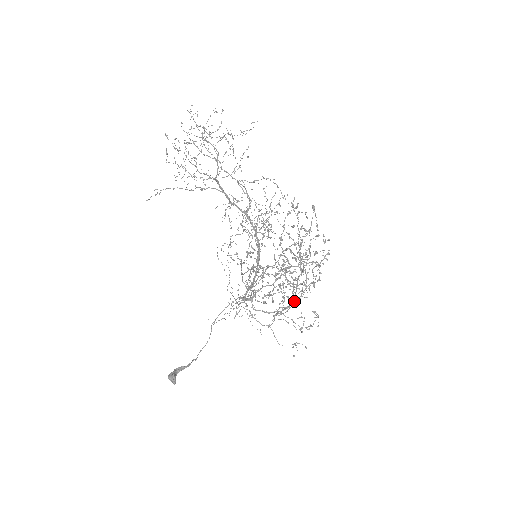
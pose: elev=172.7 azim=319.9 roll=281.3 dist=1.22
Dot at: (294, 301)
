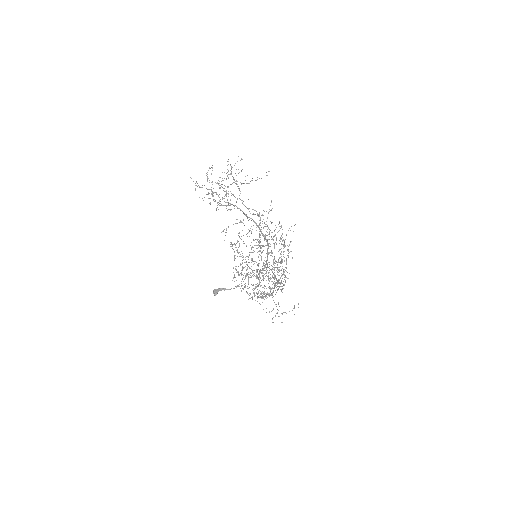
Dot at: occluded
